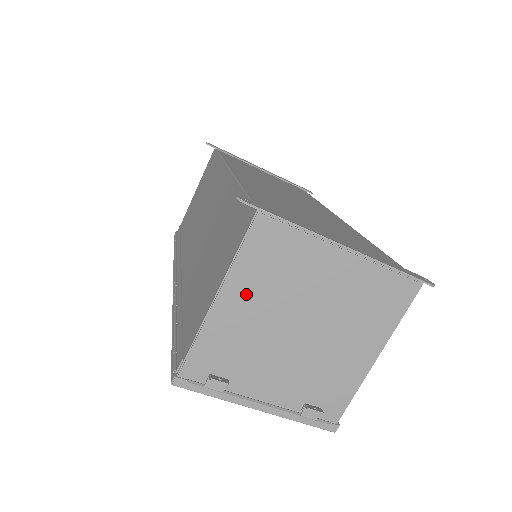
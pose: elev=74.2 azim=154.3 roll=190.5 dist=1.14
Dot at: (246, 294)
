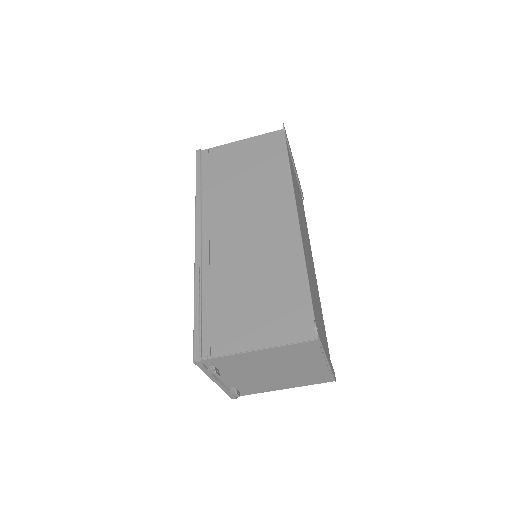
Dot at: (271, 355)
